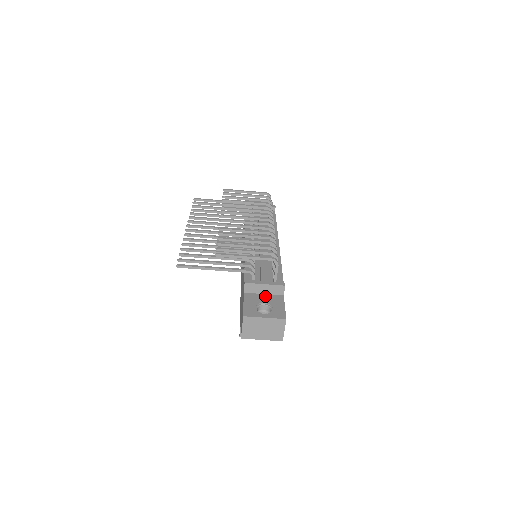
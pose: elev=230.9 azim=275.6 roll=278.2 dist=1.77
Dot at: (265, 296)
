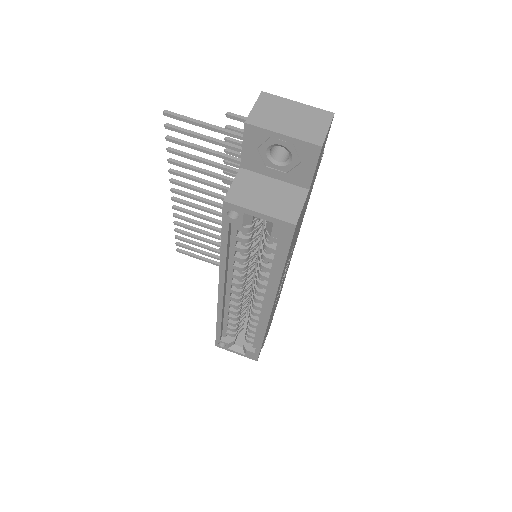
Dot at: occluded
